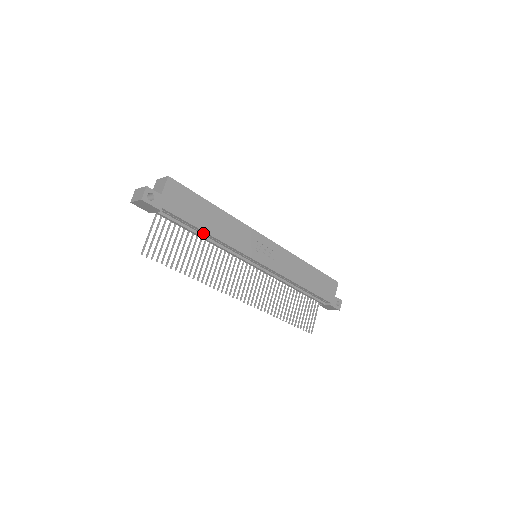
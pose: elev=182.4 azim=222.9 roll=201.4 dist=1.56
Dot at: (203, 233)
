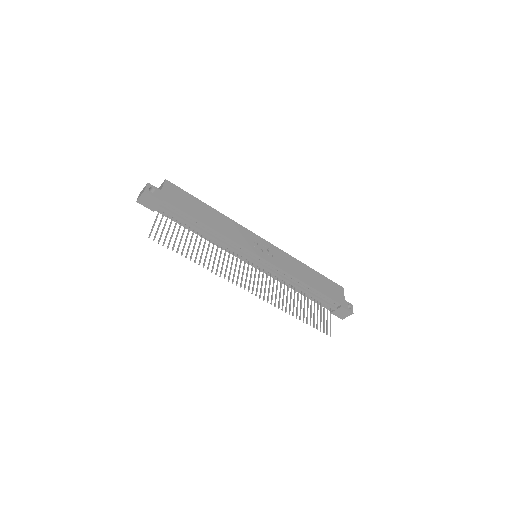
Dot at: (202, 227)
